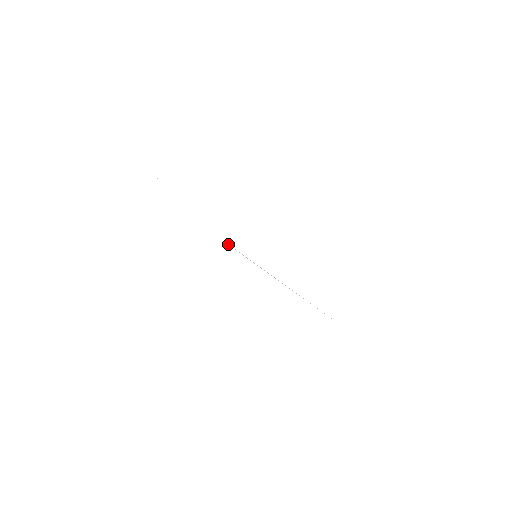
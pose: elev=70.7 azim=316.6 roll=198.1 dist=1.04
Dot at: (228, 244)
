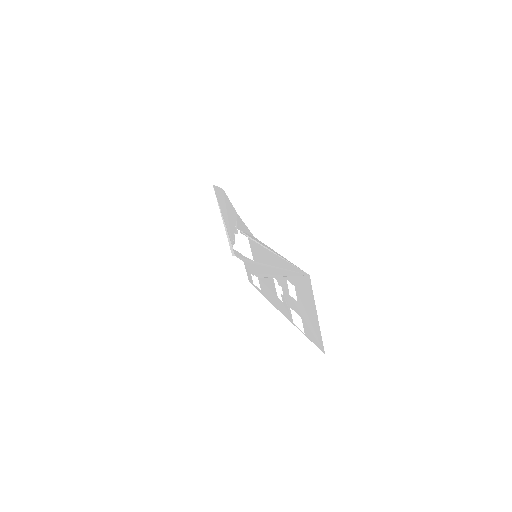
Dot at: (242, 232)
